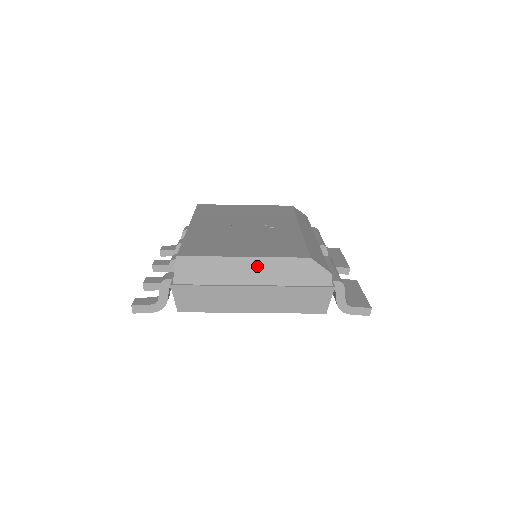
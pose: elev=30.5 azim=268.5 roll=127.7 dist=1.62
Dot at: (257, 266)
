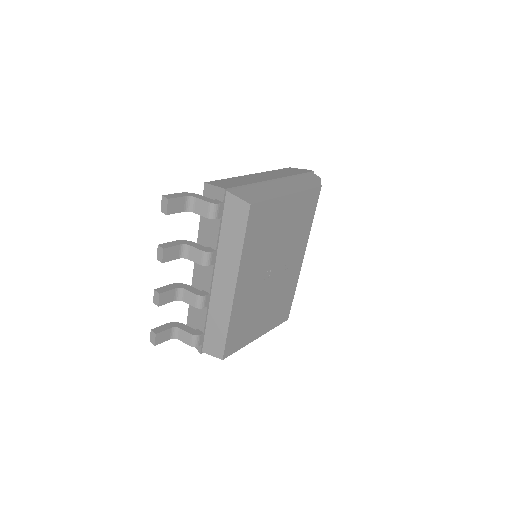
Dot at: occluded
